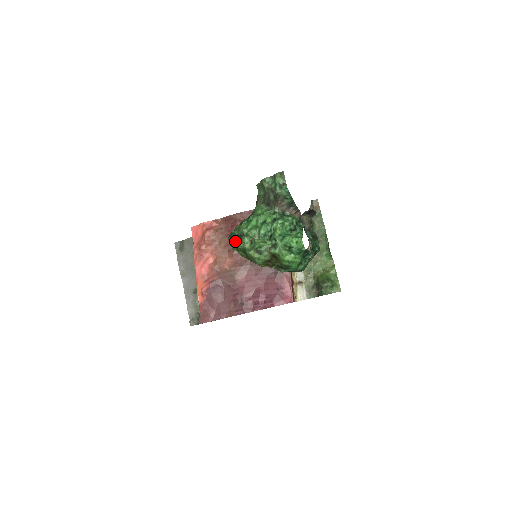
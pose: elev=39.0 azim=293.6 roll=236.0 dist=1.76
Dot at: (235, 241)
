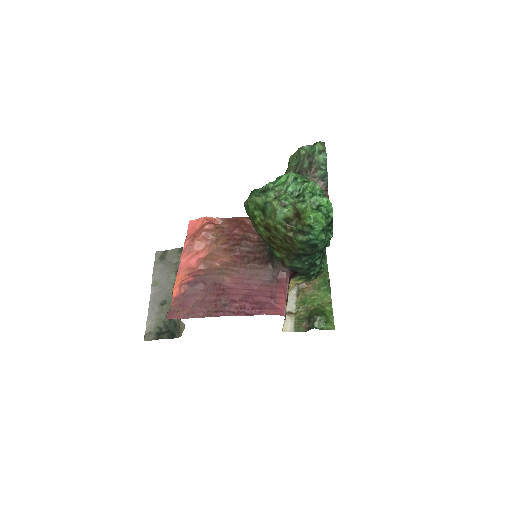
Dot at: (256, 196)
